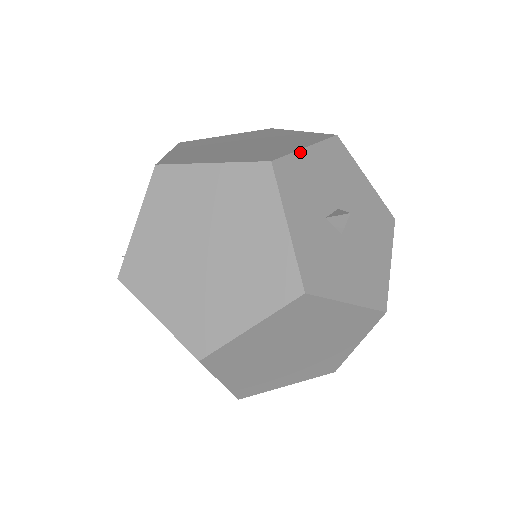
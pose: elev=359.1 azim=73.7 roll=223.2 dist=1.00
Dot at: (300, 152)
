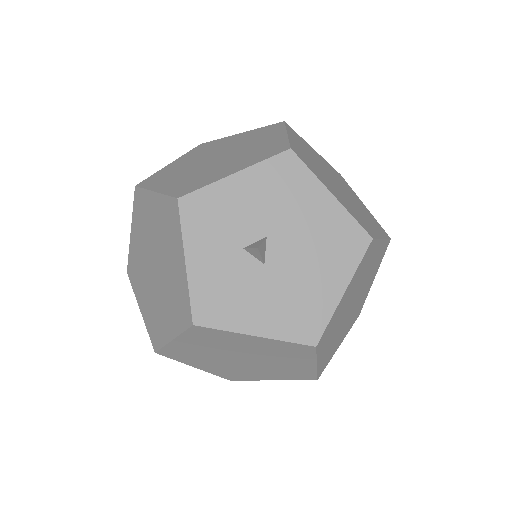
Dot at: (222, 181)
